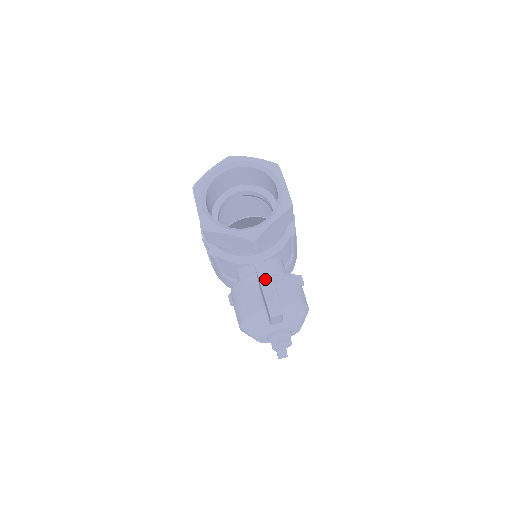
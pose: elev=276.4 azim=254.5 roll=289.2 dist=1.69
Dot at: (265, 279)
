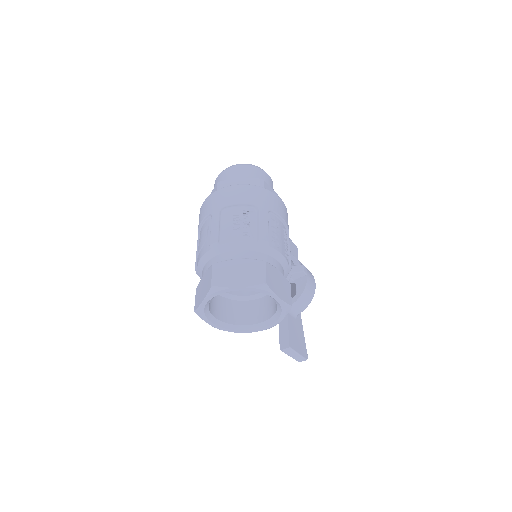
Dot at: (290, 354)
